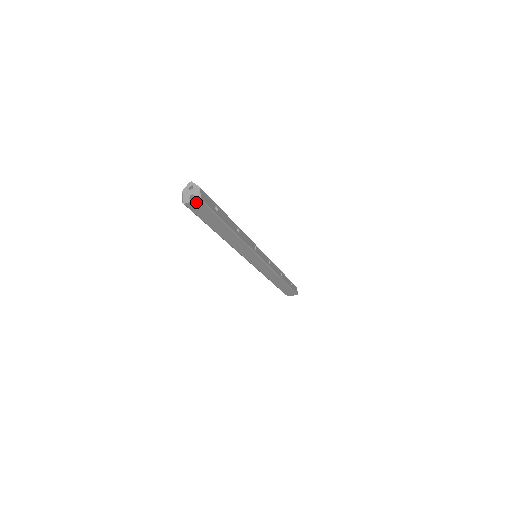
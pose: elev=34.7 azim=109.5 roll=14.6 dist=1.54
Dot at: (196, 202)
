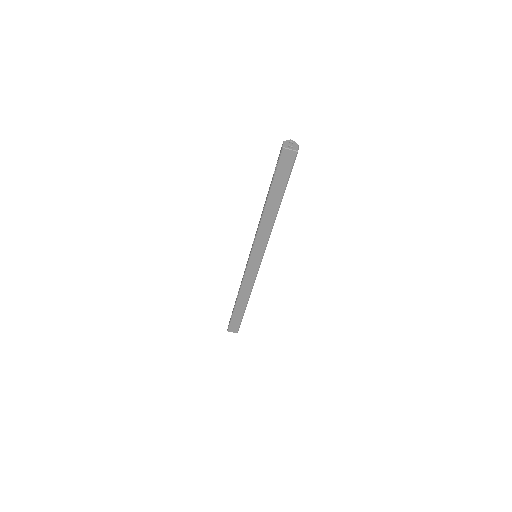
Dot at: (292, 153)
